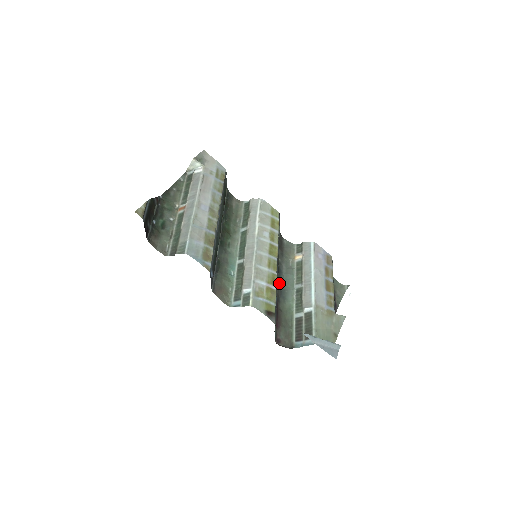
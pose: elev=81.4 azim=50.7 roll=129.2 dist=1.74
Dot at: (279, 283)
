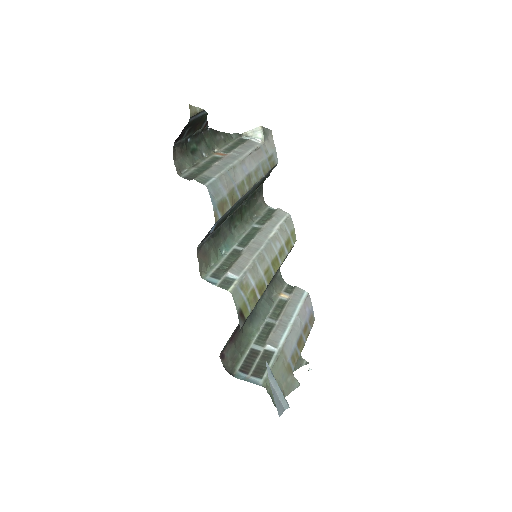
Dot at: occluded
